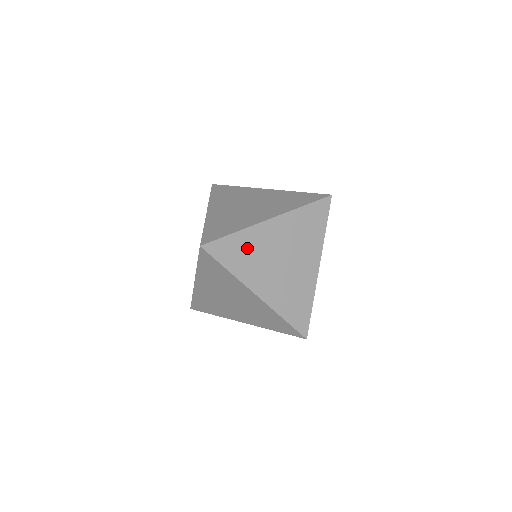
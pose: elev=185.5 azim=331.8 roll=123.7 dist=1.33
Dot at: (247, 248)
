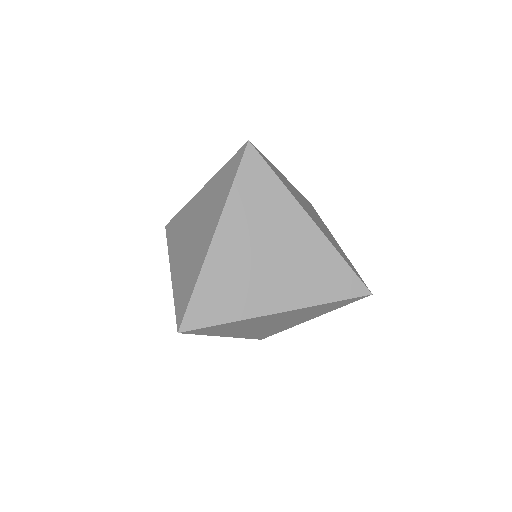
Dot at: (235, 326)
